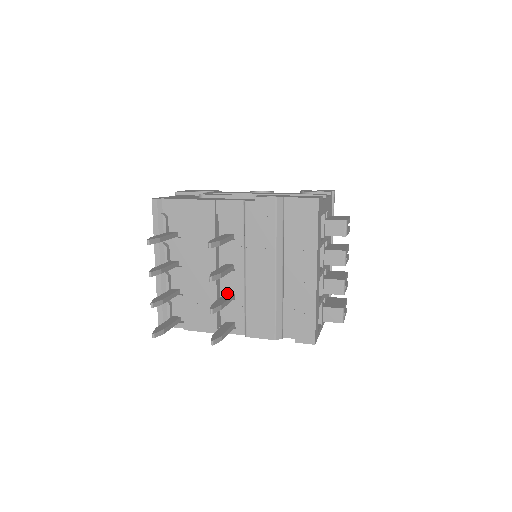
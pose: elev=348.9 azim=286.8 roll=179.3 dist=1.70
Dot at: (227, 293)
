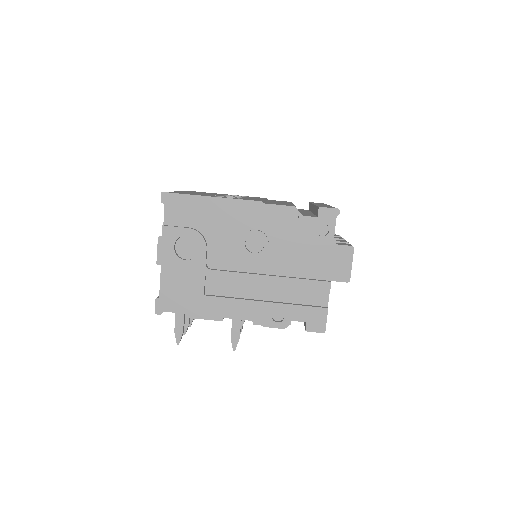
Dot at: occluded
